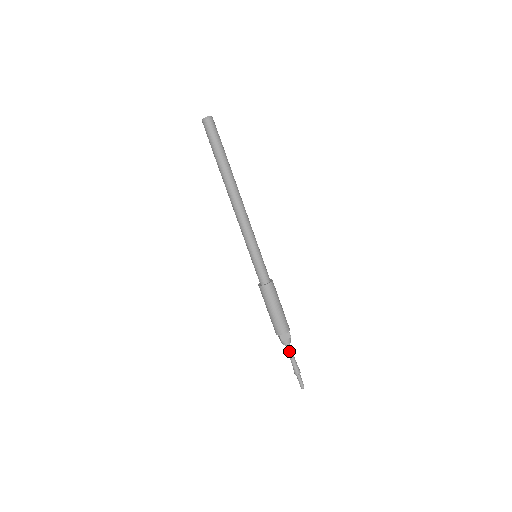
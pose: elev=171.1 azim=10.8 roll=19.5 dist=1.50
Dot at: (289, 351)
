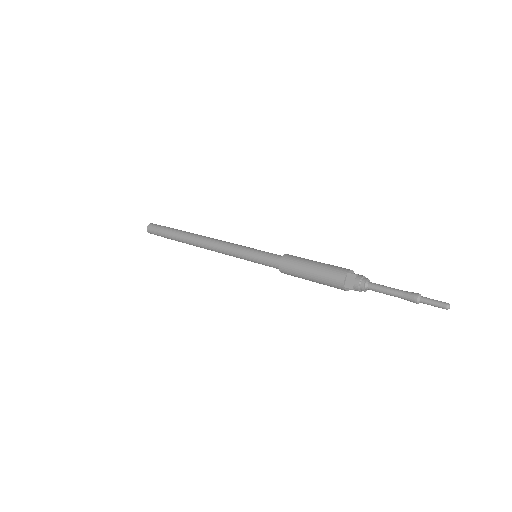
Dot at: (376, 289)
